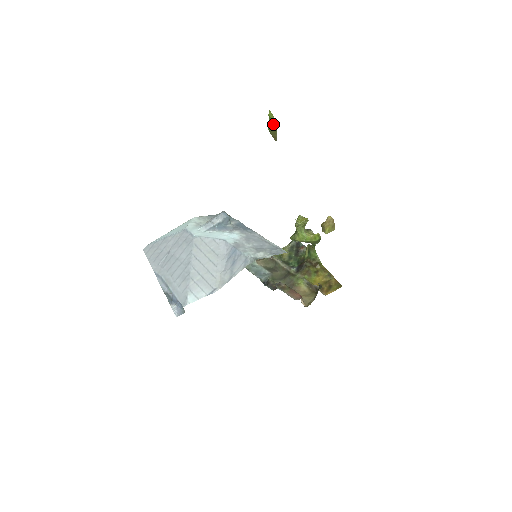
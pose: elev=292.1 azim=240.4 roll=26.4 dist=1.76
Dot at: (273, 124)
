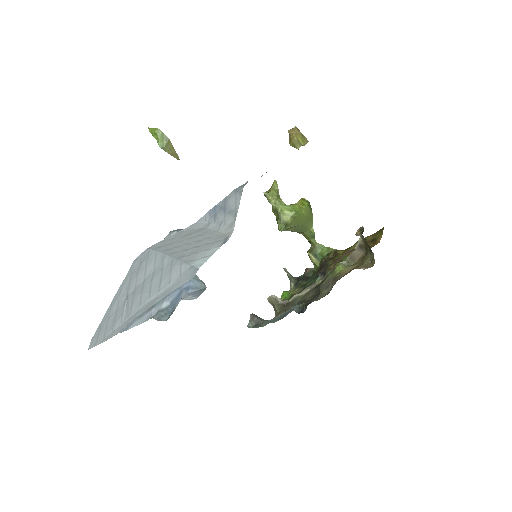
Dot at: (161, 137)
